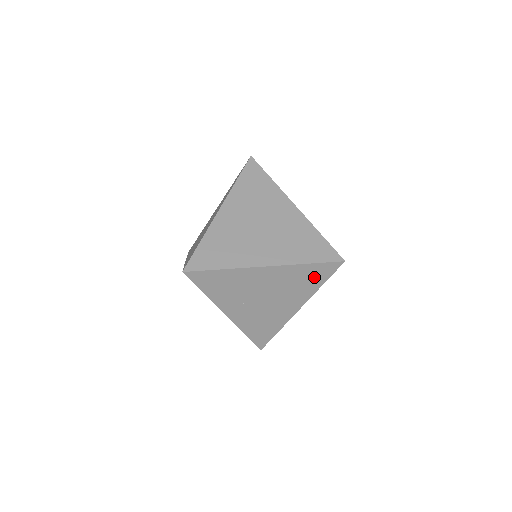
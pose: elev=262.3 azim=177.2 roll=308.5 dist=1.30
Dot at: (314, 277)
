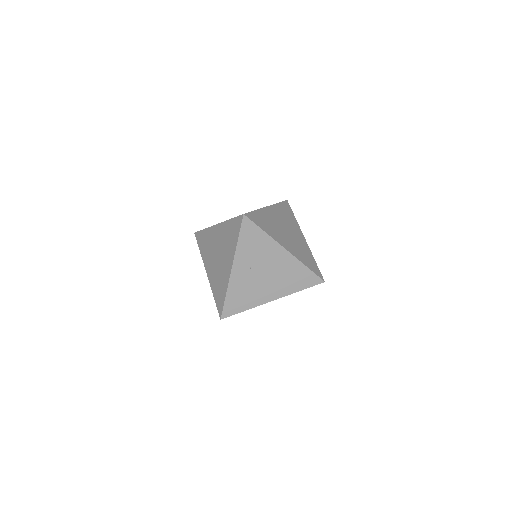
Dot at: (302, 280)
